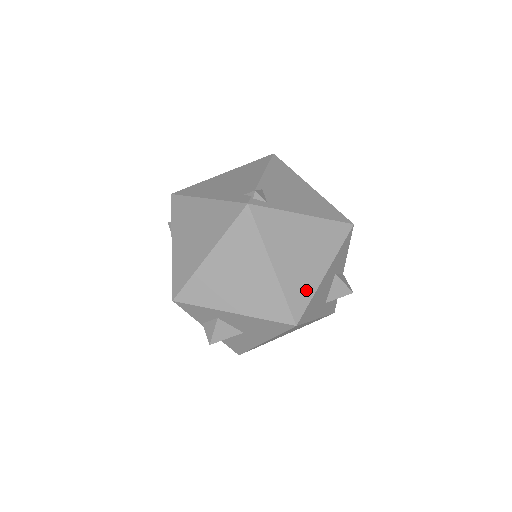
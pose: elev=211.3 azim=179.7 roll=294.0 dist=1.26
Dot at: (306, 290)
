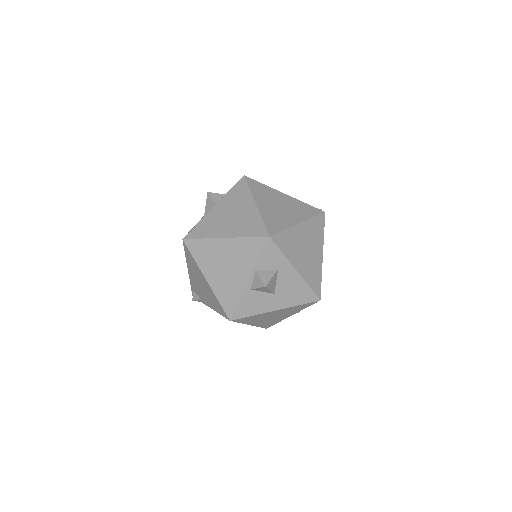
Dot at: occluded
